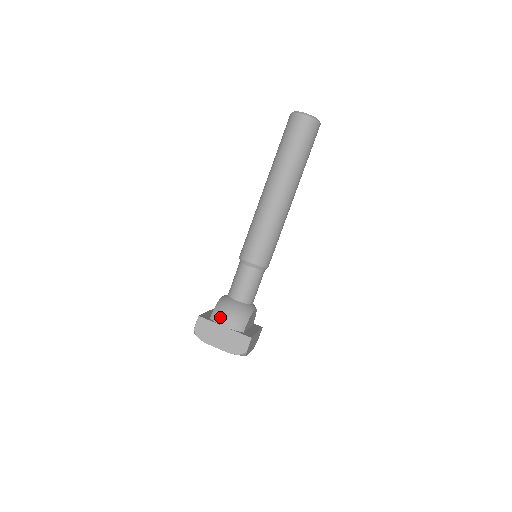
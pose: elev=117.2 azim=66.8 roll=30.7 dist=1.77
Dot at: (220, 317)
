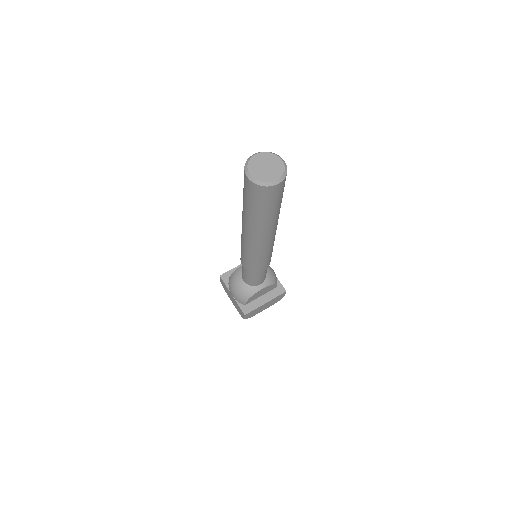
Dot at: (230, 287)
